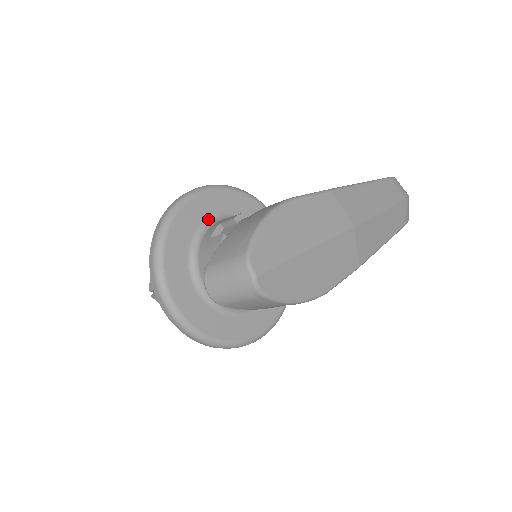
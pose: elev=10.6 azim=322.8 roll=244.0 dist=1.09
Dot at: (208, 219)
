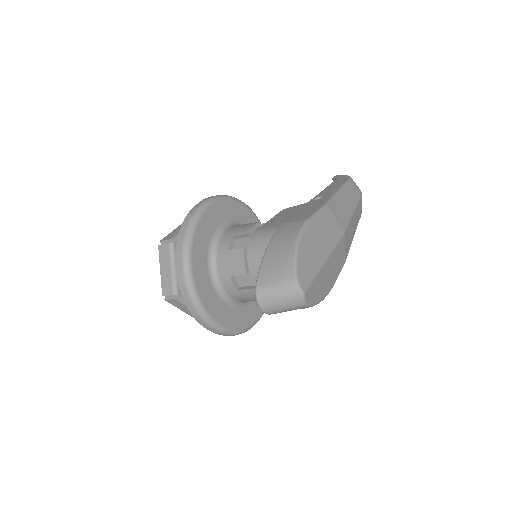
Dot at: (216, 230)
